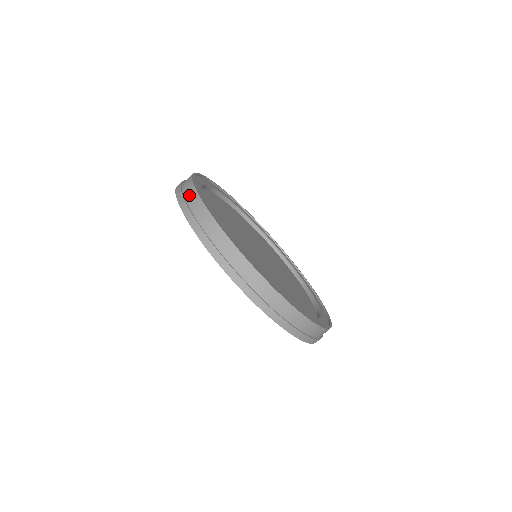
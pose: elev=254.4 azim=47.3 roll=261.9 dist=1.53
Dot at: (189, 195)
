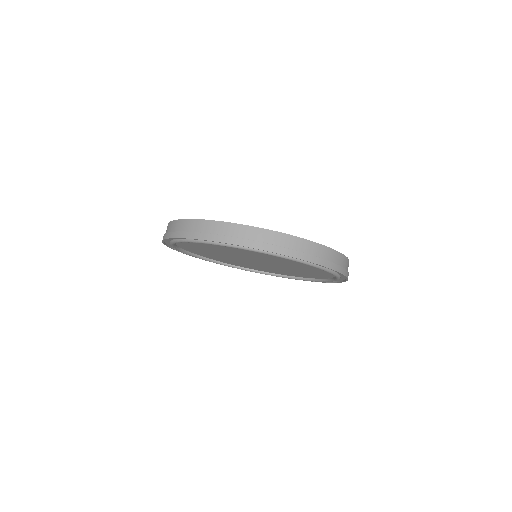
Dot at: occluded
